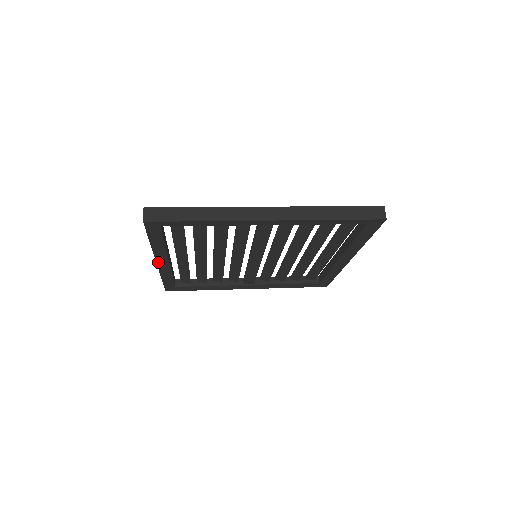
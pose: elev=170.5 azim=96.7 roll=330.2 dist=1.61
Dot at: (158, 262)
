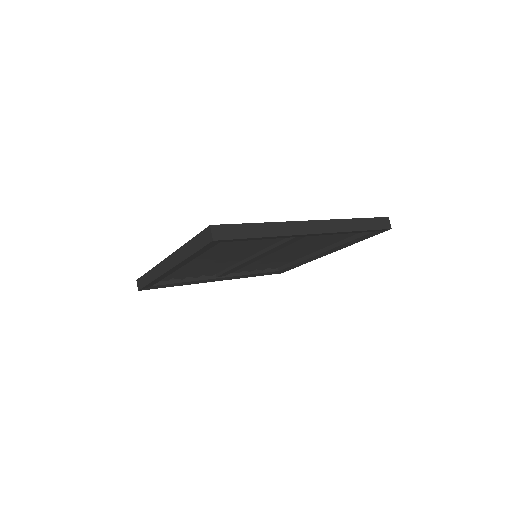
Dot at: (171, 269)
